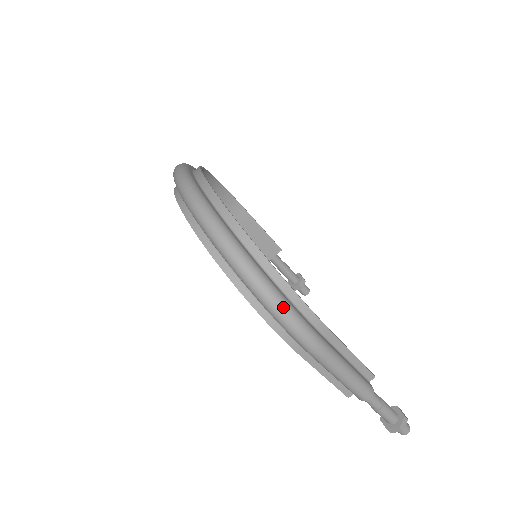
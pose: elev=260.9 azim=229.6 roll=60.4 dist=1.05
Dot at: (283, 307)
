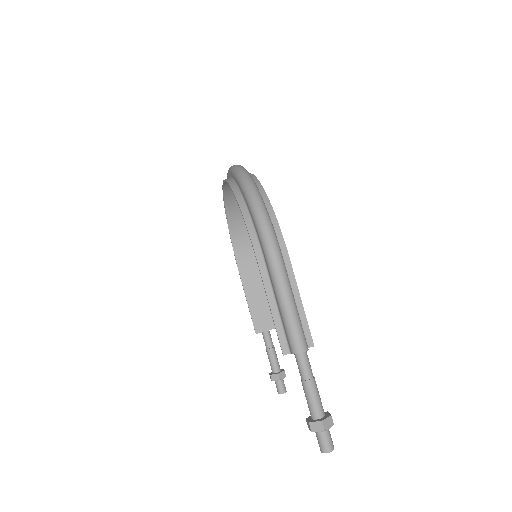
Dot at: (263, 208)
